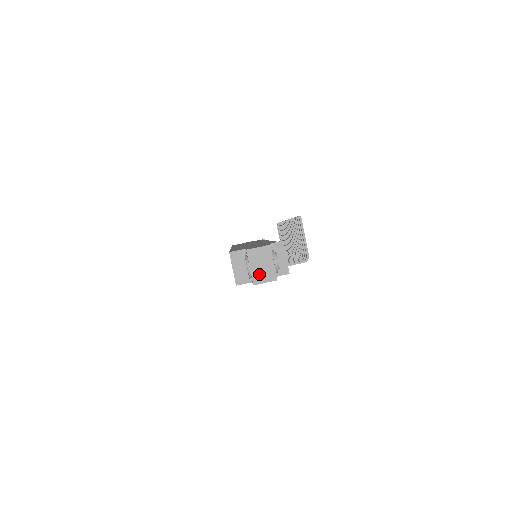
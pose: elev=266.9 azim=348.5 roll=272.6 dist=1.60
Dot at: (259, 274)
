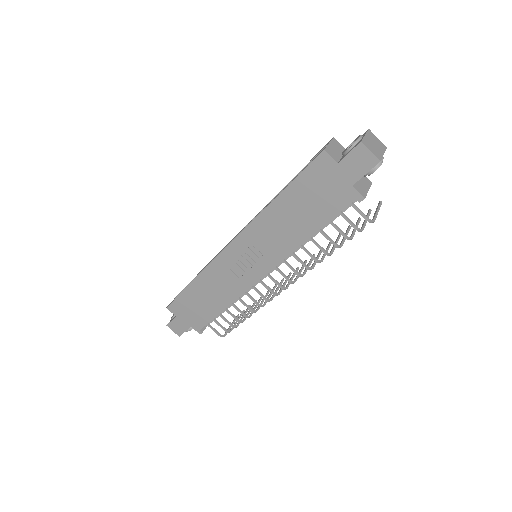
Dot at: (369, 144)
